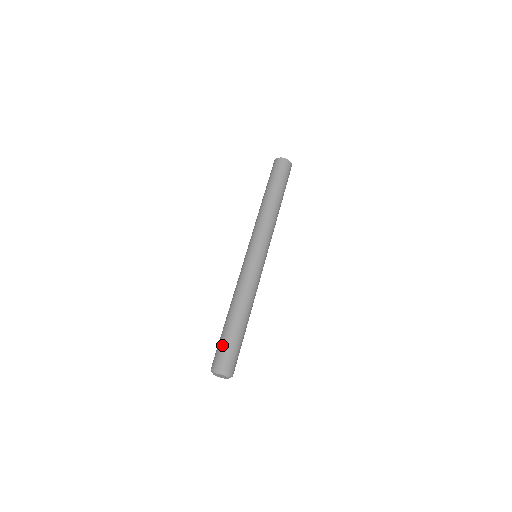
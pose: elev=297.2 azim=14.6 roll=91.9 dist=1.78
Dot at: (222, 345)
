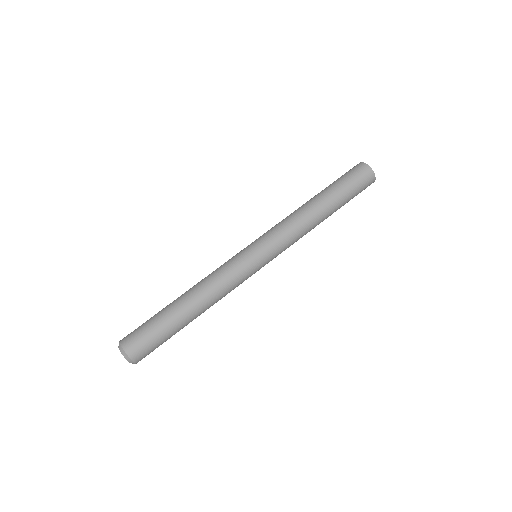
Dot at: (144, 323)
